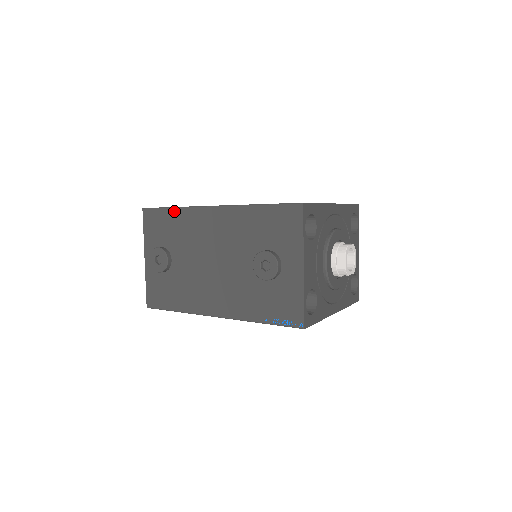
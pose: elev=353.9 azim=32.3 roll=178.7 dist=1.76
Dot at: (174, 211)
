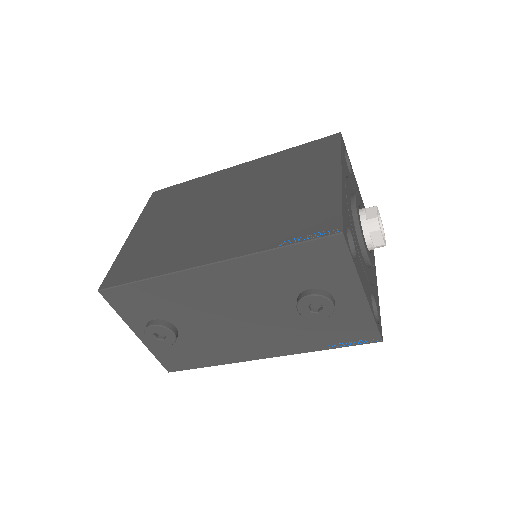
Dot at: (149, 283)
